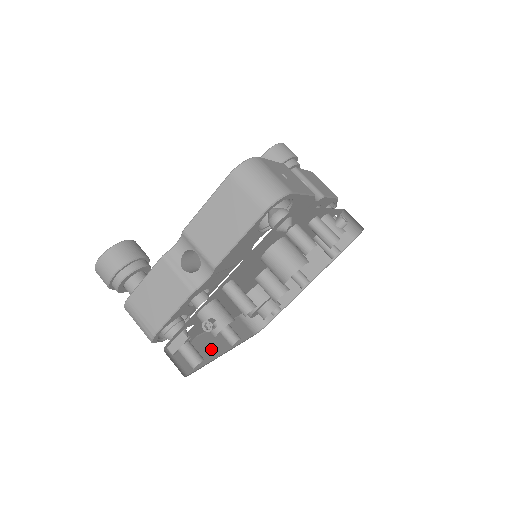
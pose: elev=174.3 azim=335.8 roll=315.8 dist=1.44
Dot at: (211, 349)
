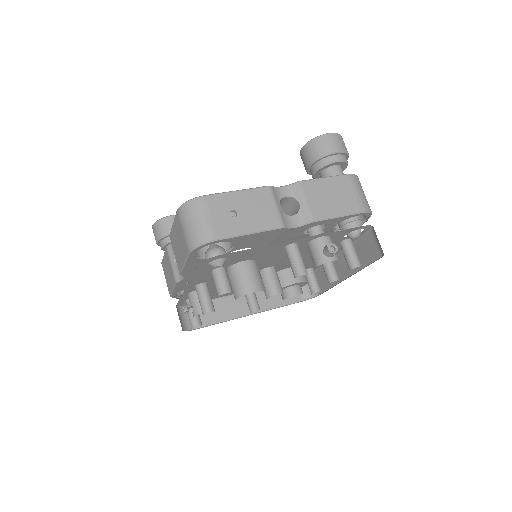
Dot at: (236, 309)
